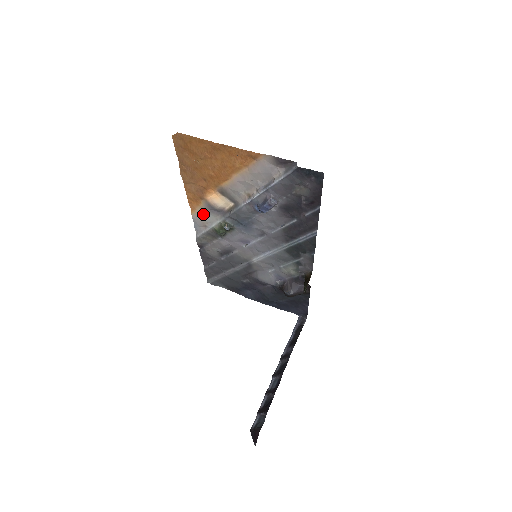
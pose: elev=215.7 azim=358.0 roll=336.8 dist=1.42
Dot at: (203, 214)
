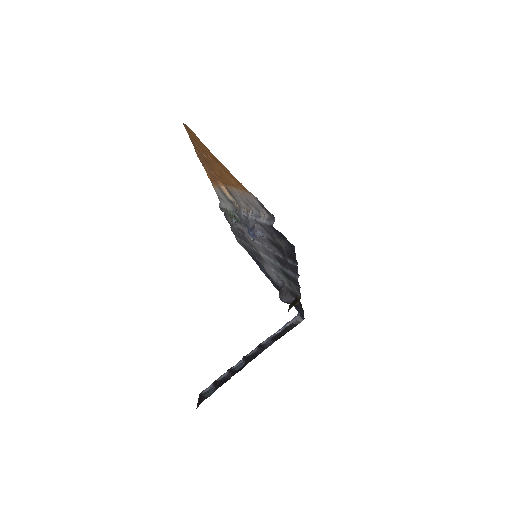
Dot at: (221, 193)
